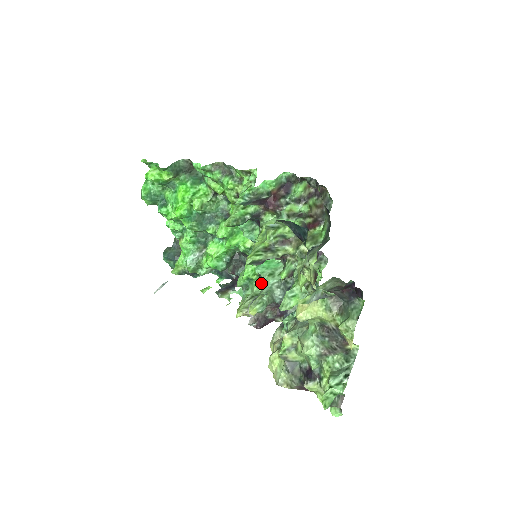
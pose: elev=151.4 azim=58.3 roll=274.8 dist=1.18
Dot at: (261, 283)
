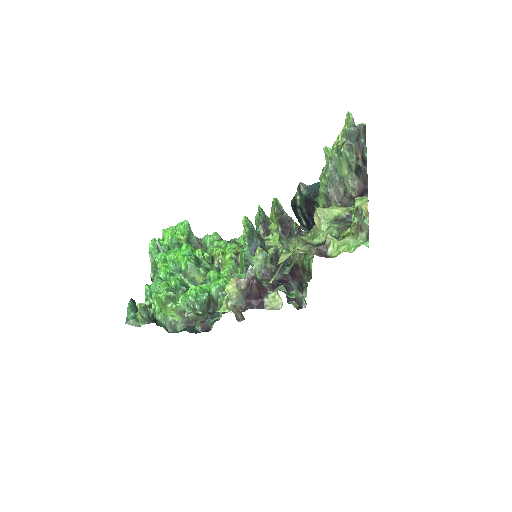
Dot at: occluded
